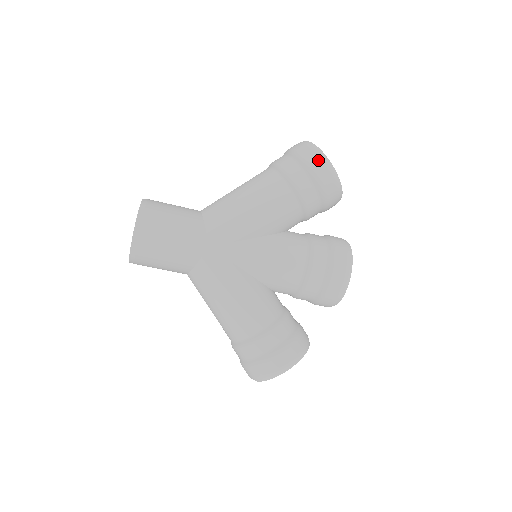
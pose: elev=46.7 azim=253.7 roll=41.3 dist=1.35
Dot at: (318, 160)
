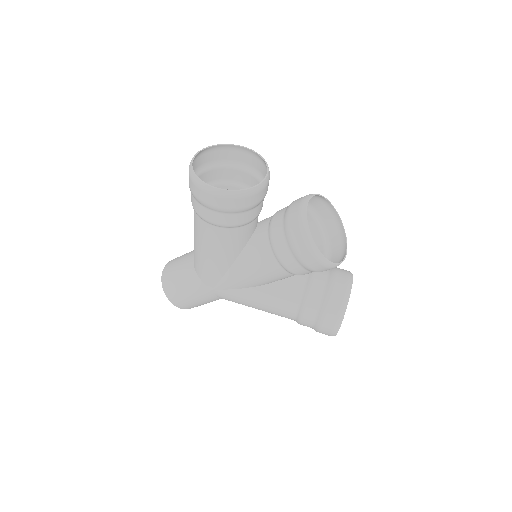
Dot at: (202, 194)
